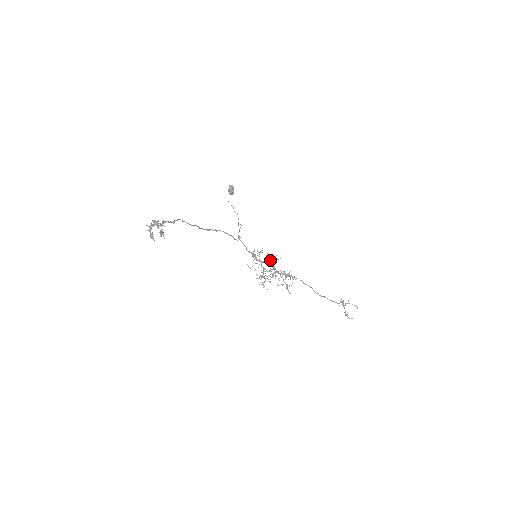
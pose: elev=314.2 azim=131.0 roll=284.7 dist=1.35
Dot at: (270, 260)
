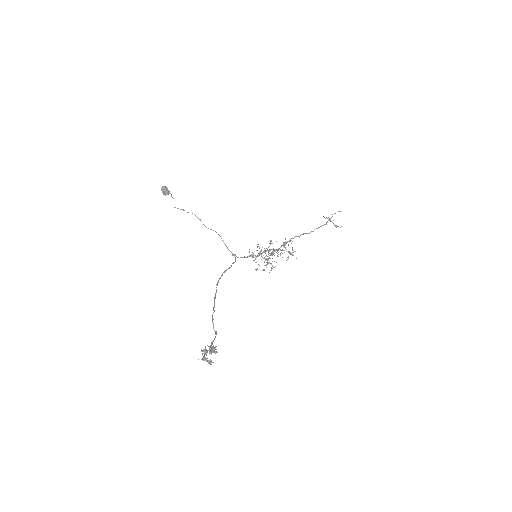
Dot at: (269, 249)
